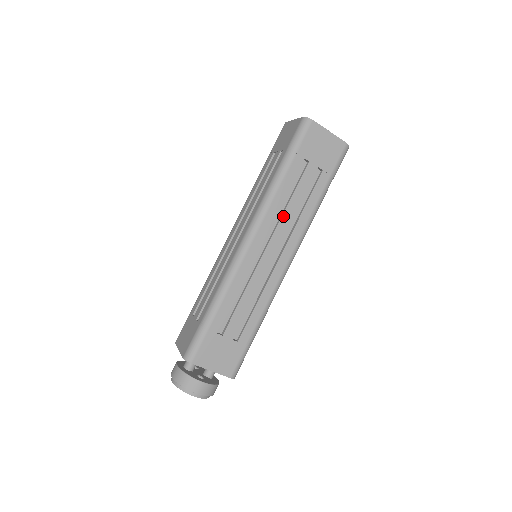
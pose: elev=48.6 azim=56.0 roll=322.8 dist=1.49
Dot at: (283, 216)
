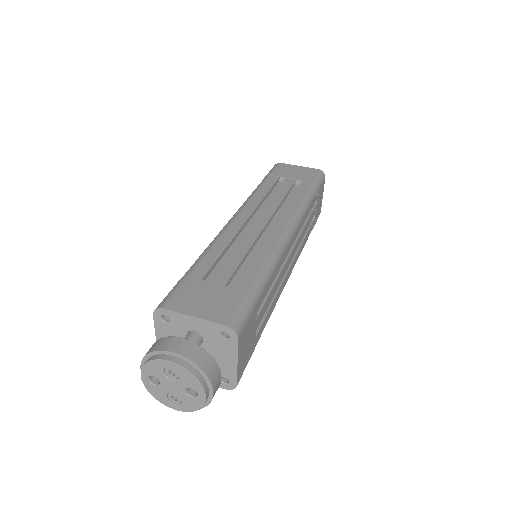
Dot at: (302, 233)
